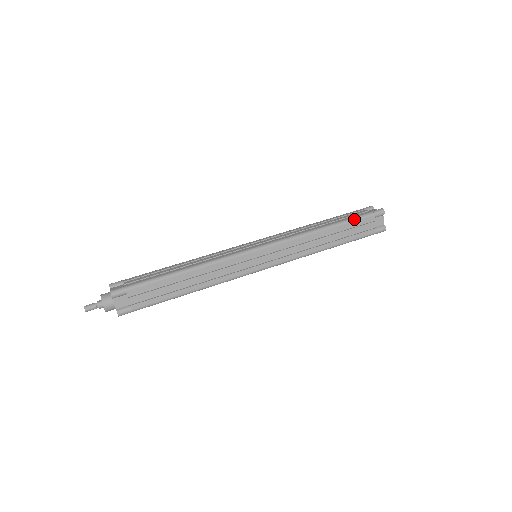
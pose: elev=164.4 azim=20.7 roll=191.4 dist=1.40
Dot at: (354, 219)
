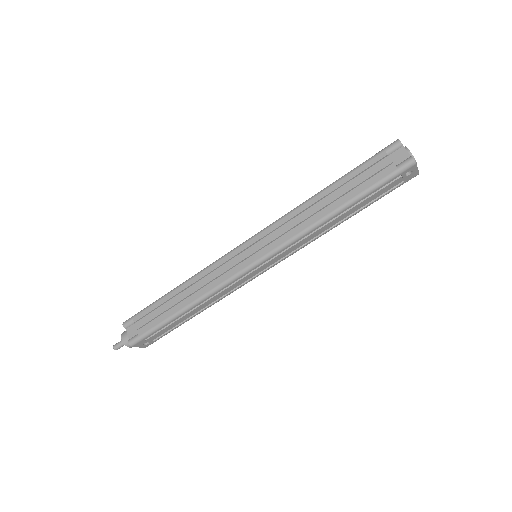
Dot at: (356, 167)
